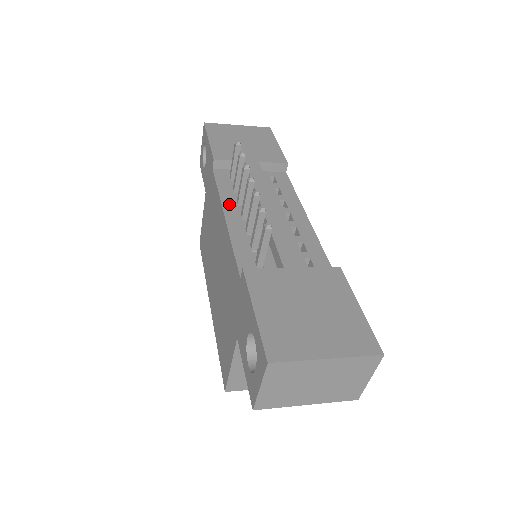
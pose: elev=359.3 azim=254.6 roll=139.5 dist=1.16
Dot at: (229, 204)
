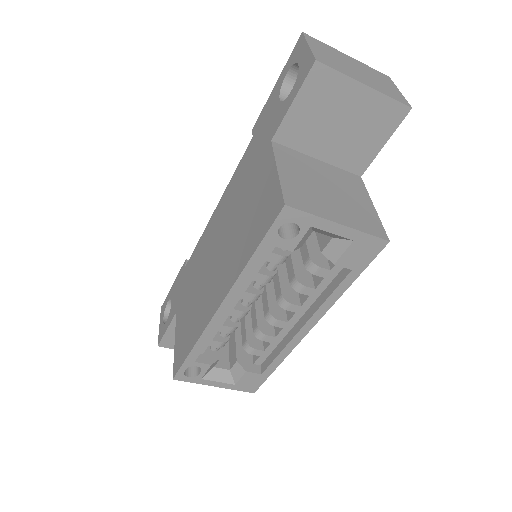
Dot at: occluded
